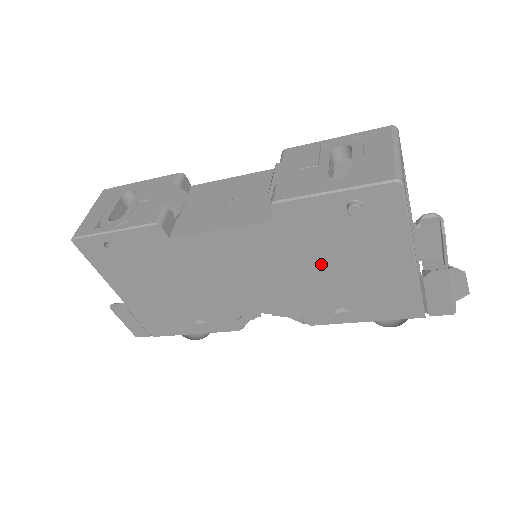
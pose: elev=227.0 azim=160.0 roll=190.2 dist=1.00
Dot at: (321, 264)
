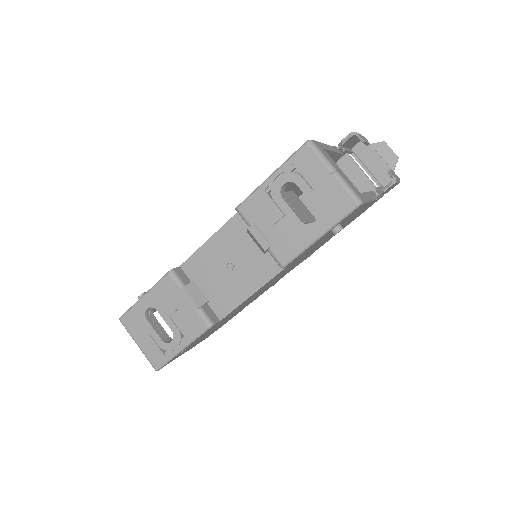
Dot at: (318, 245)
